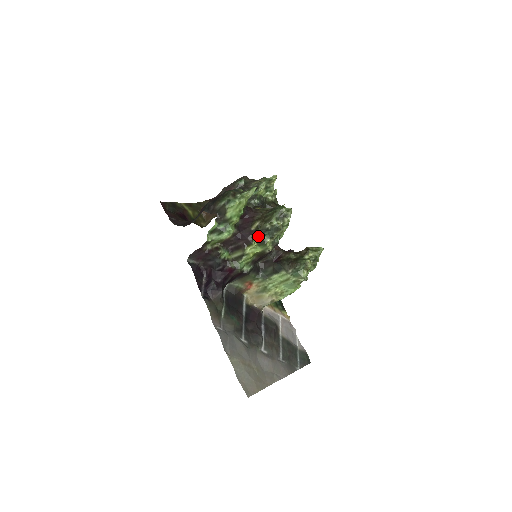
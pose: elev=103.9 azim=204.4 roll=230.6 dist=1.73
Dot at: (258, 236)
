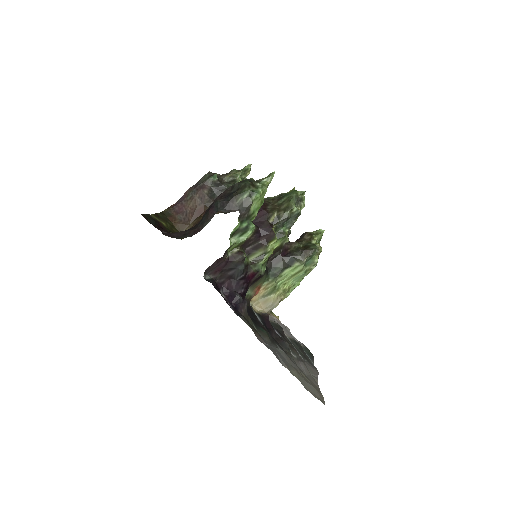
Dot at: (276, 229)
